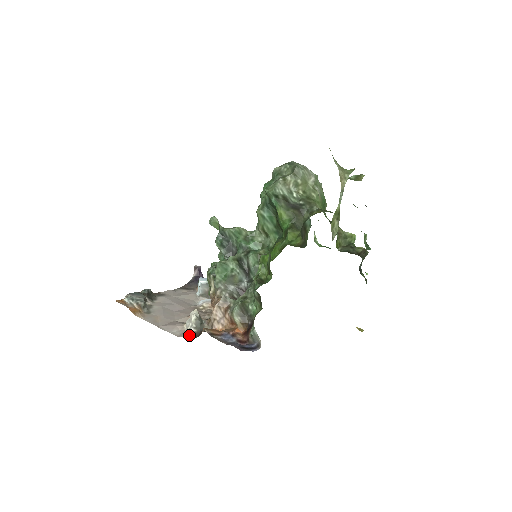
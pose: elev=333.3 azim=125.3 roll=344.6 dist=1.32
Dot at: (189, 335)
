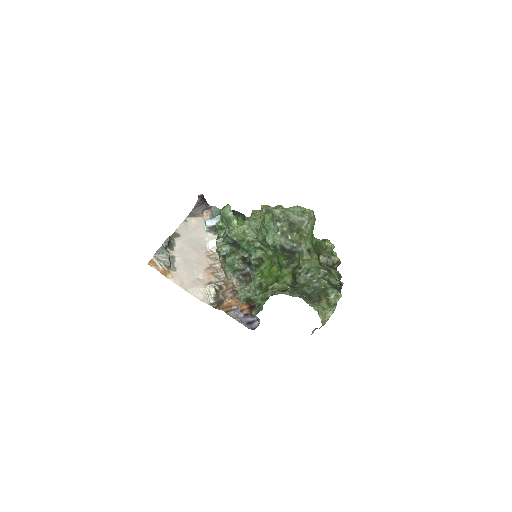
Dot at: (211, 305)
